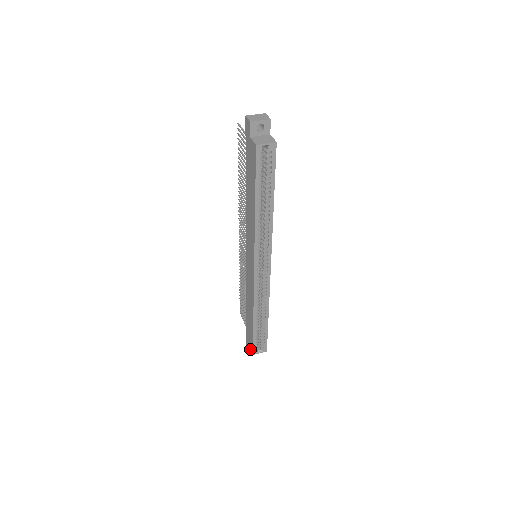
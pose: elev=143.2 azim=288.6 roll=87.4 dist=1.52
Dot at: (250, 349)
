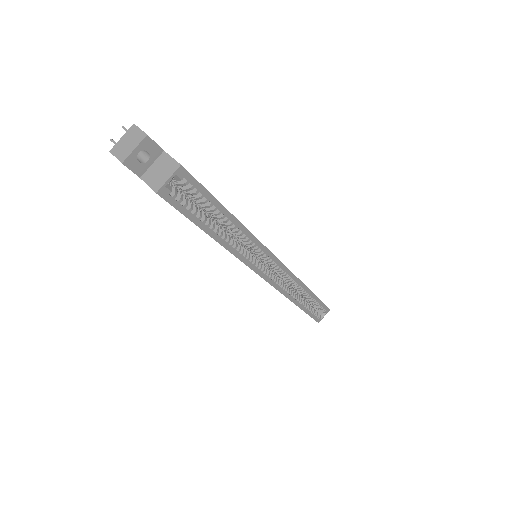
Dot at: occluded
